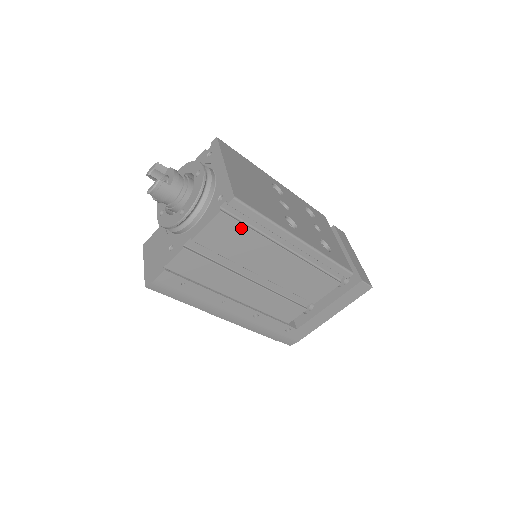
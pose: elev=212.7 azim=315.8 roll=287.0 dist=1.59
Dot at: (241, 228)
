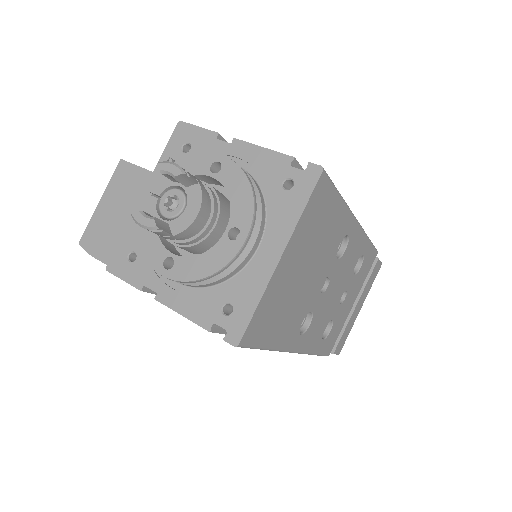
Dot at: occluded
